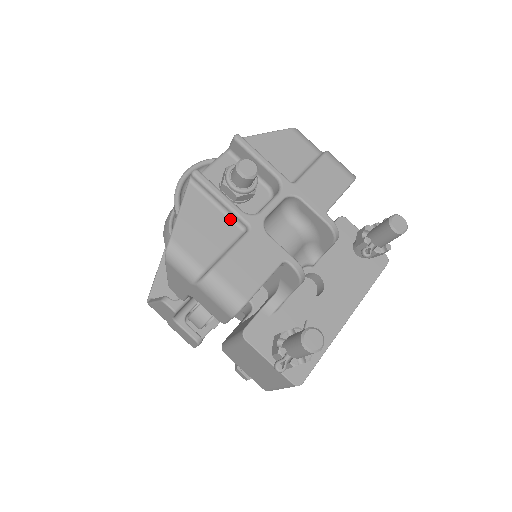
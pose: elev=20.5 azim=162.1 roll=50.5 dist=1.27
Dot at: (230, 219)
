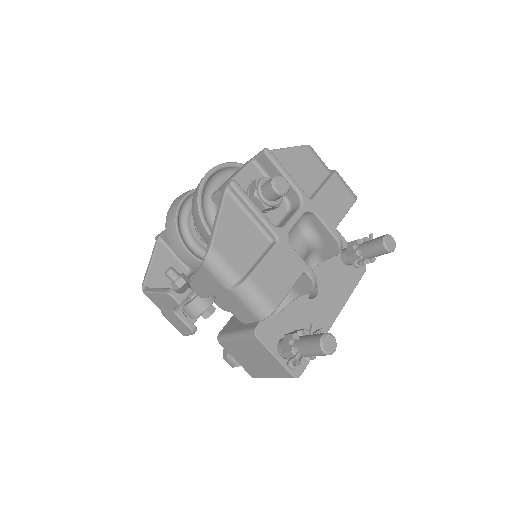
Dot at: (260, 229)
